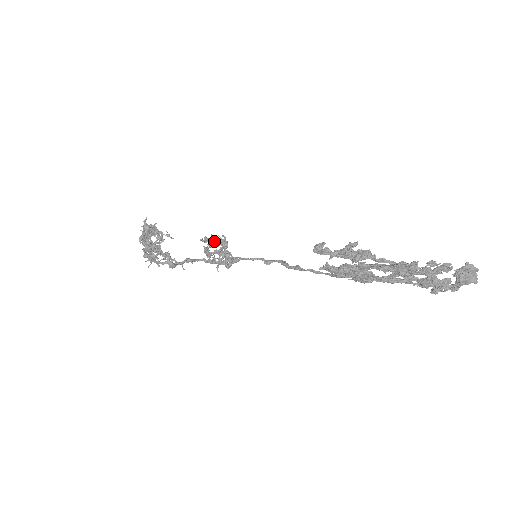
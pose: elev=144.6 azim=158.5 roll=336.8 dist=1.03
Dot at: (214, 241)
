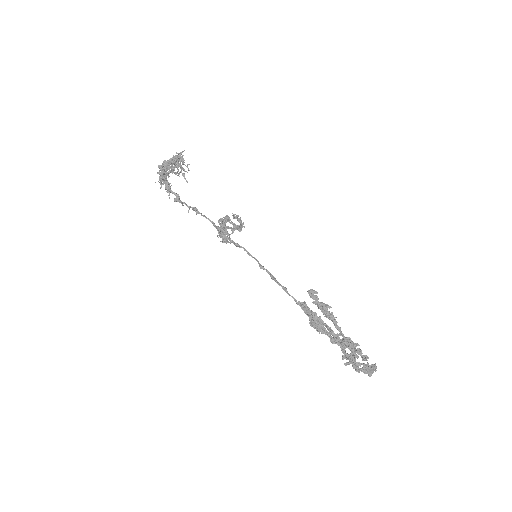
Dot at: (230, 219)
